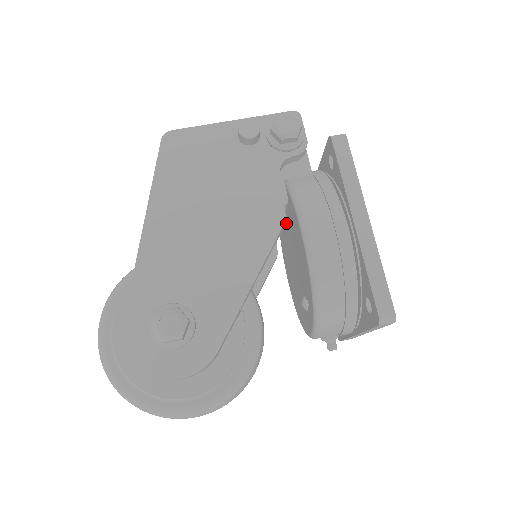
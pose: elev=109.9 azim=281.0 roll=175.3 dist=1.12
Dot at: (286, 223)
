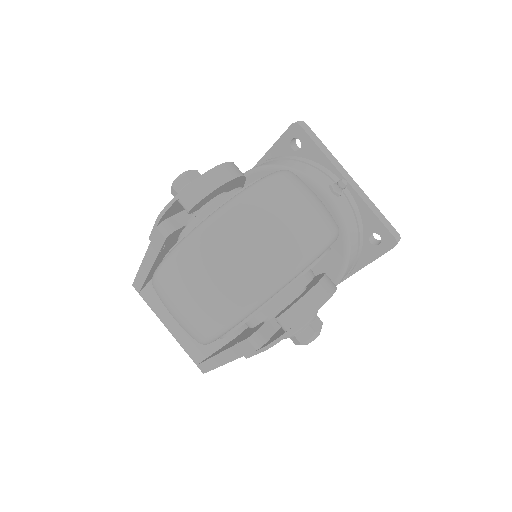
Dot at: occluded
